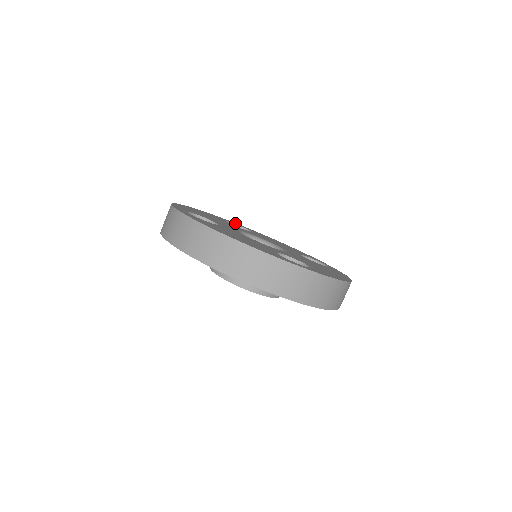
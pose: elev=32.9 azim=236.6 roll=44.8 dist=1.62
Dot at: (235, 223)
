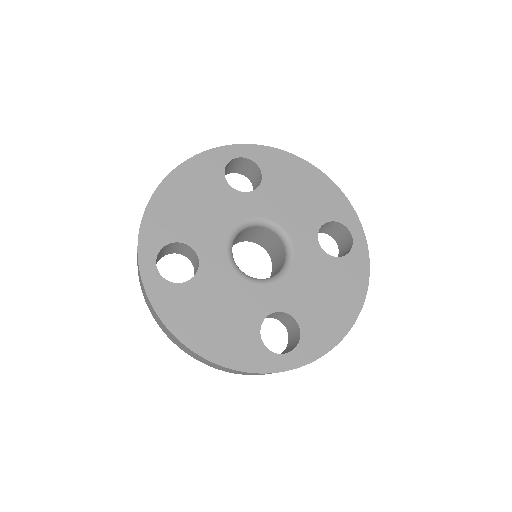
Dot at: (243, 149)
